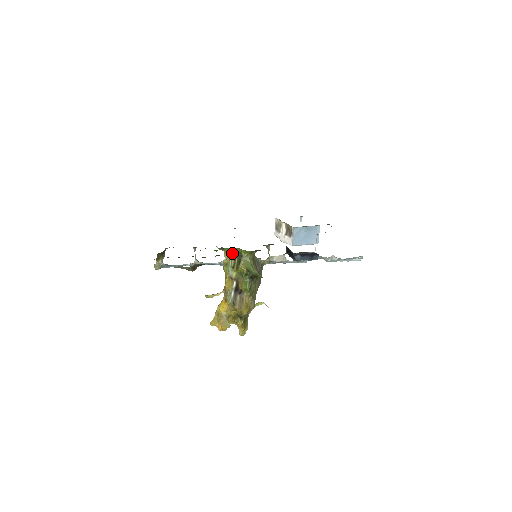
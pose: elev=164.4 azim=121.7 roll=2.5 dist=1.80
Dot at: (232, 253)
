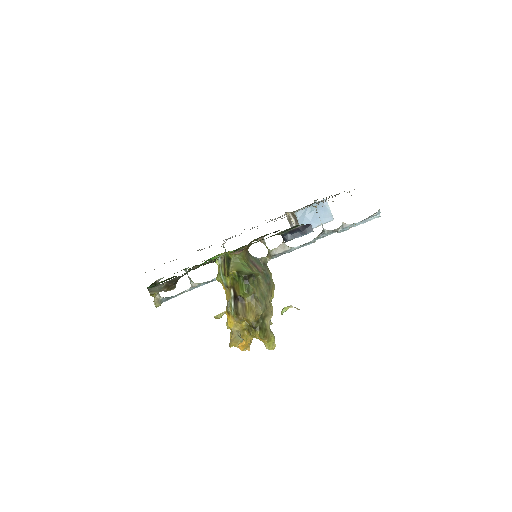
Dot at: (220, 260)
